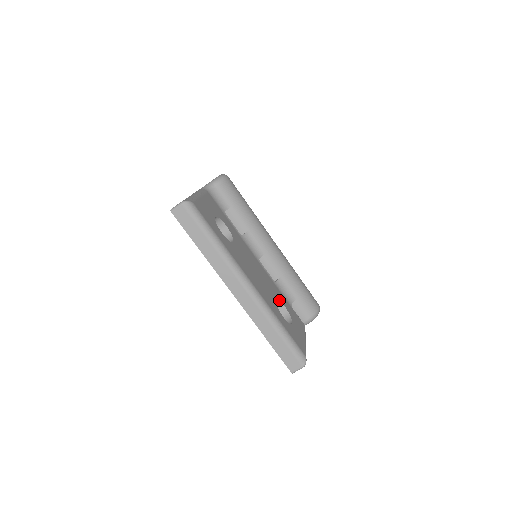
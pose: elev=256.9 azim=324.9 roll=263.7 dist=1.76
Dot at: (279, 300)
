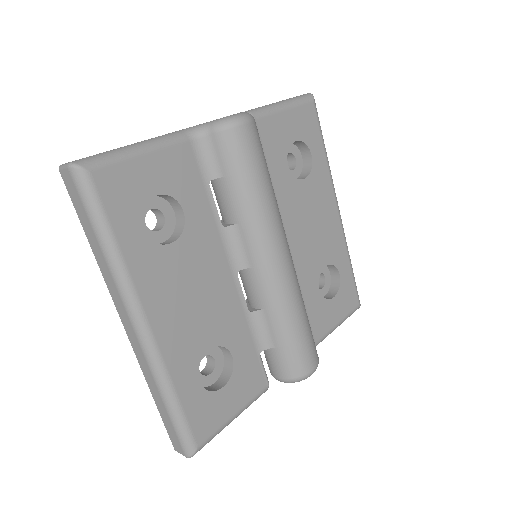
Dot at: (224, 347)
